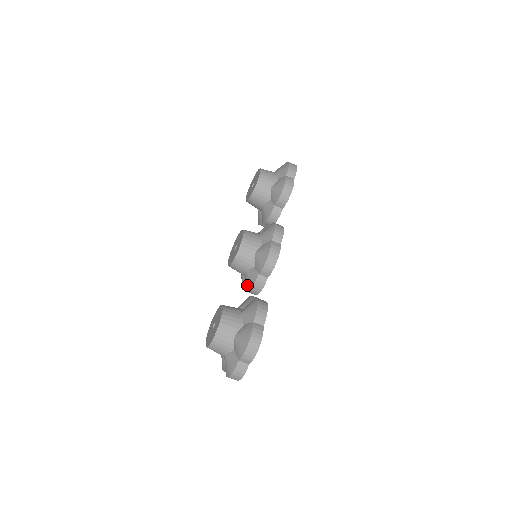
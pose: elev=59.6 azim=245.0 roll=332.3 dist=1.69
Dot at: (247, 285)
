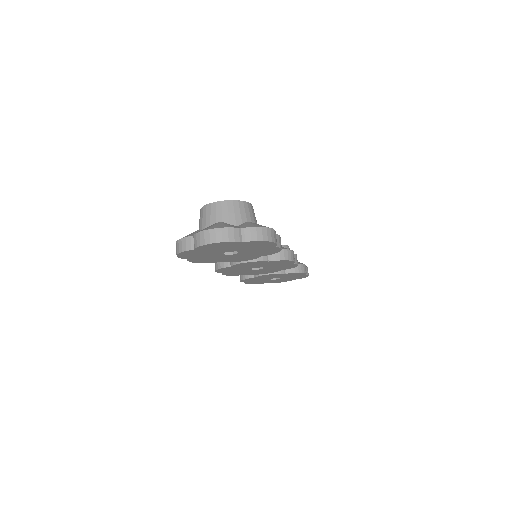
Dot at: occluded
